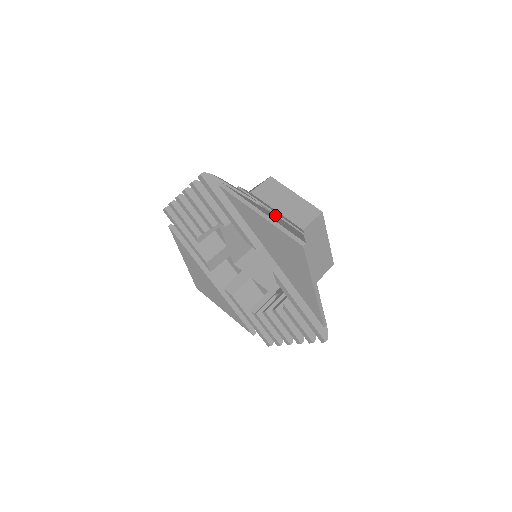
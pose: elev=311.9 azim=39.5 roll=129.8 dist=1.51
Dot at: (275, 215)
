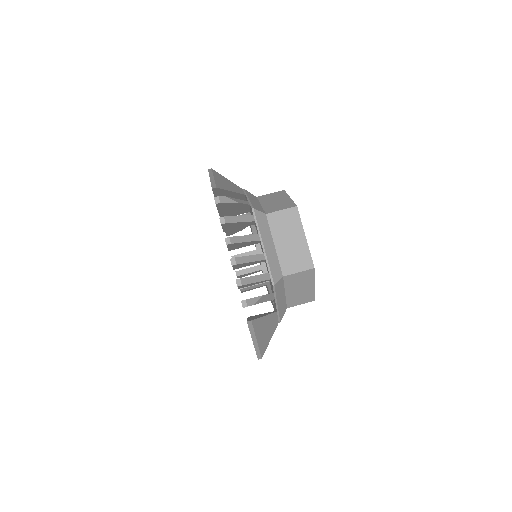
Dot at: (274, 315)
